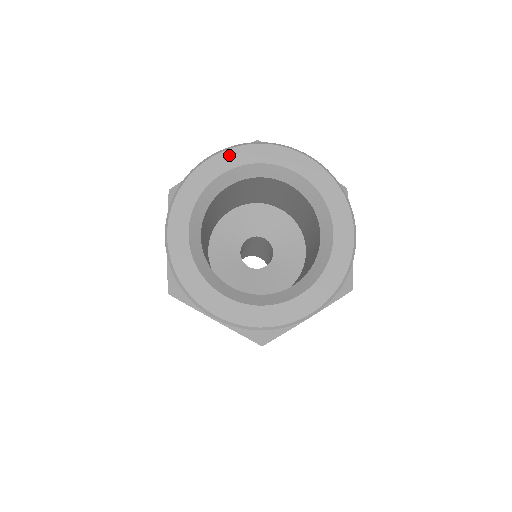
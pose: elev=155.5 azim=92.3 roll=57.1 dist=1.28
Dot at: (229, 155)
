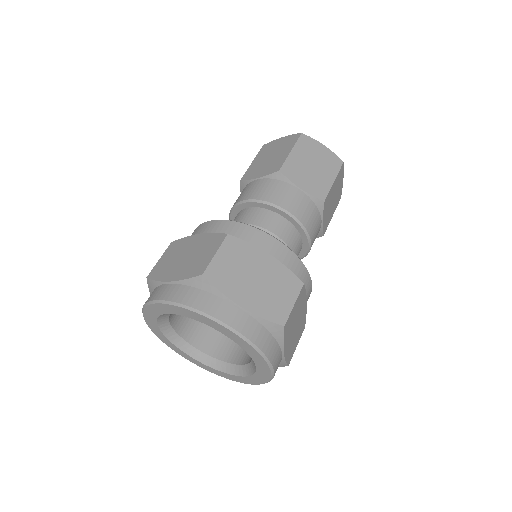
Dot at: (170, 307)
